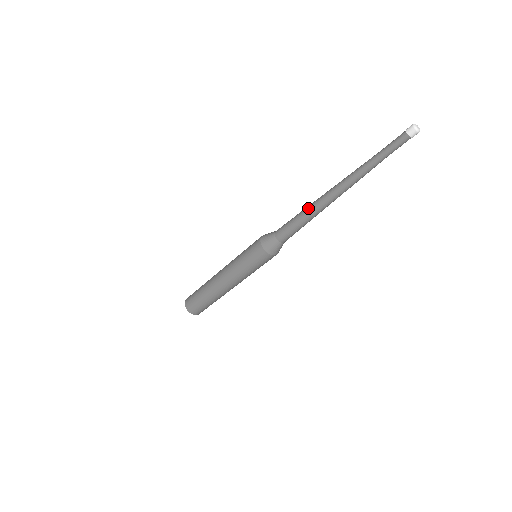
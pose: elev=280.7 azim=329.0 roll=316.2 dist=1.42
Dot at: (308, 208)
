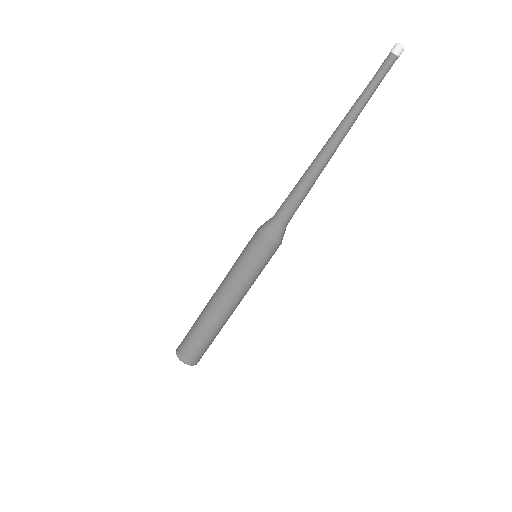
Dot at: (309, 173)
